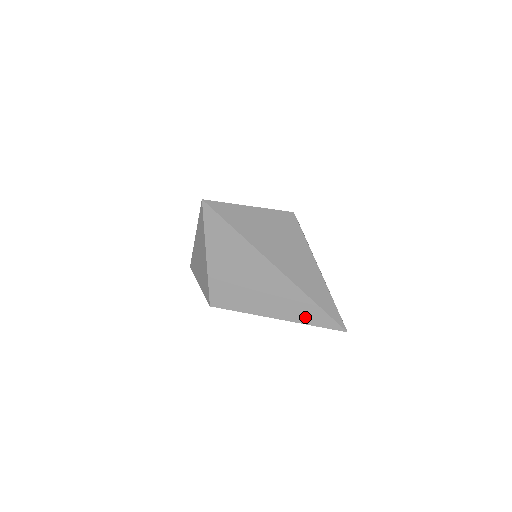
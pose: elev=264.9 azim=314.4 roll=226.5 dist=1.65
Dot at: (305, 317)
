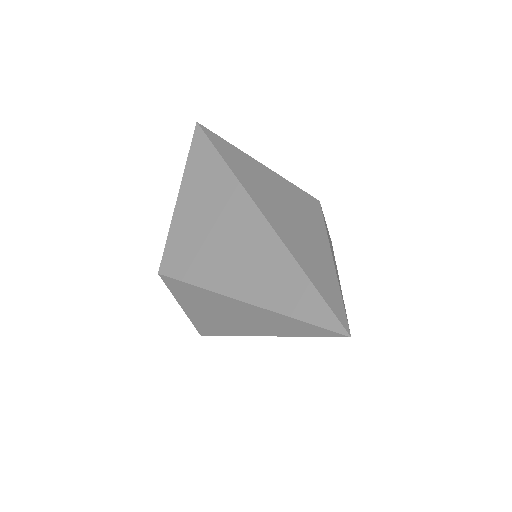
Dot at: (282, 298)
